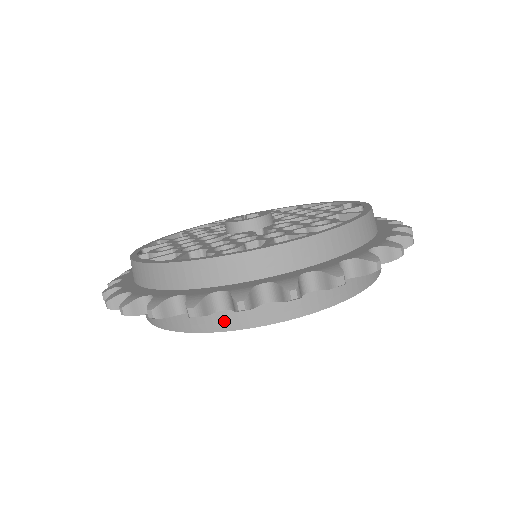
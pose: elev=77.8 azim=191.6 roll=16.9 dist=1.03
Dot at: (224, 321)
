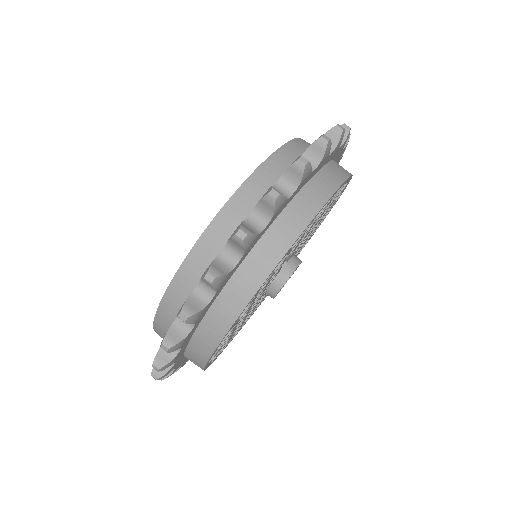
Dot at: (331, 180)
